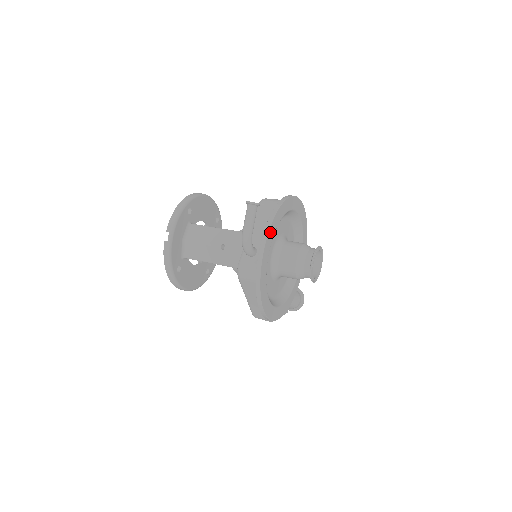
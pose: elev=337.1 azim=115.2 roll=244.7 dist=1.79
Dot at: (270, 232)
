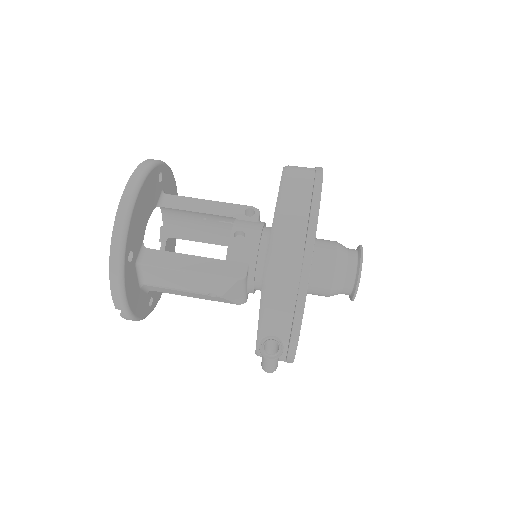
Dot at: occluded
